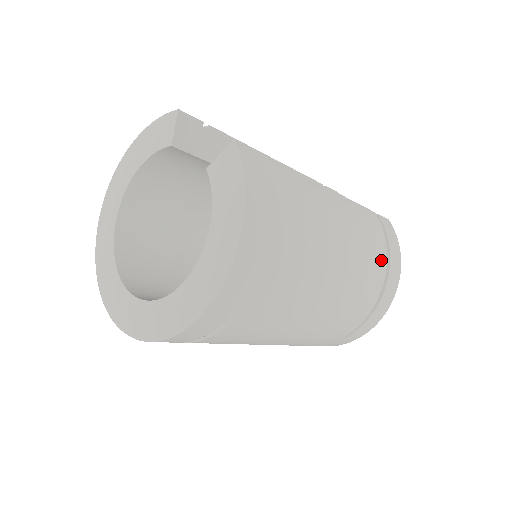
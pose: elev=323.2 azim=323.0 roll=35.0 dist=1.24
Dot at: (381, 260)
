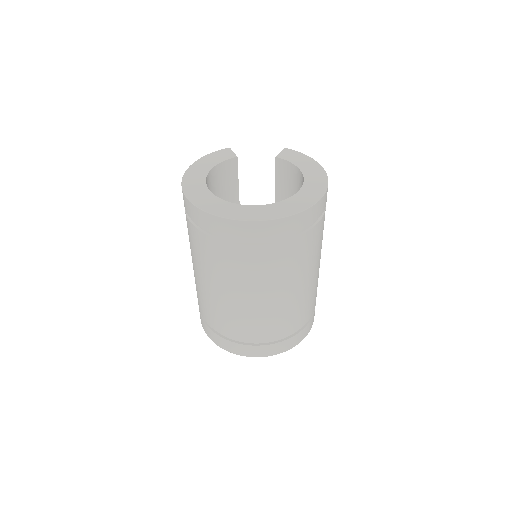
Dot at: occluded
